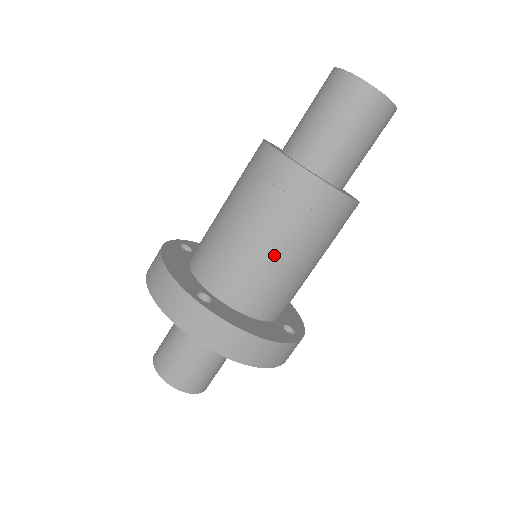
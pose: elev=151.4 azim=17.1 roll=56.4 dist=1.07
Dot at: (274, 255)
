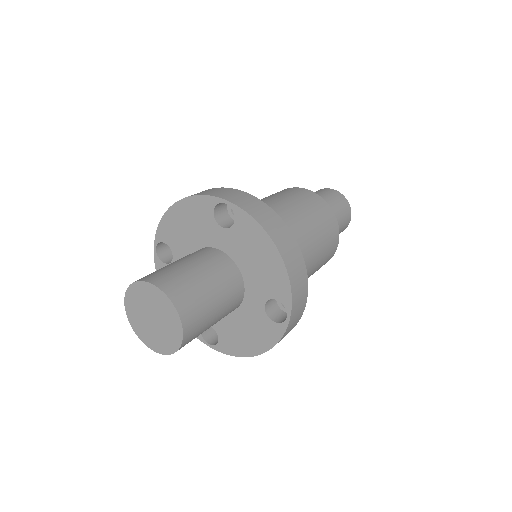
Dot at: (295, 219)
